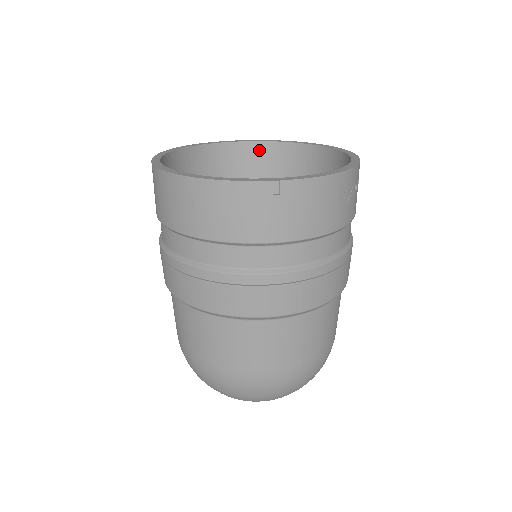
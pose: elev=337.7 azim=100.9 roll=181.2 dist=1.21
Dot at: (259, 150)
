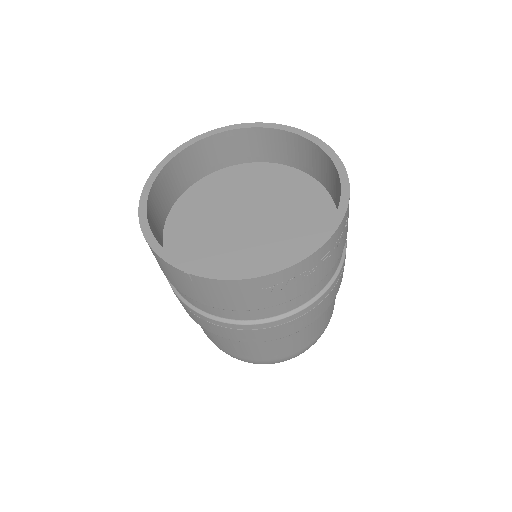
Dot at: (299, 143)
